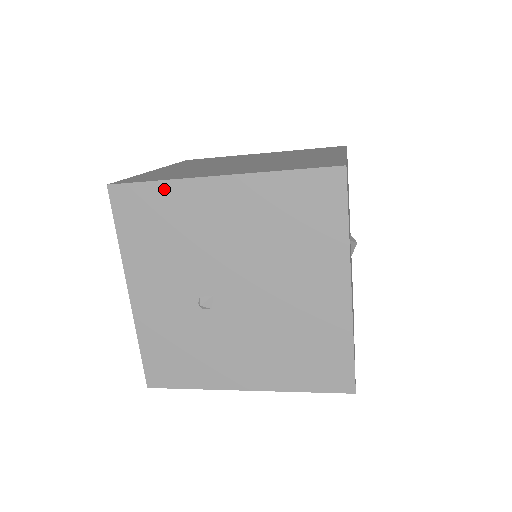
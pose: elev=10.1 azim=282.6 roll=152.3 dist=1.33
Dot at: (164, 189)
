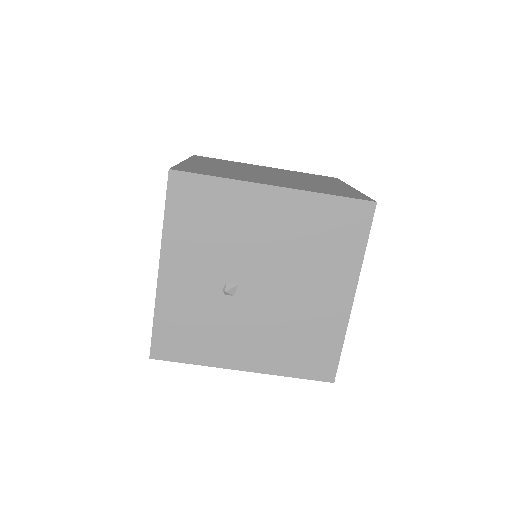
Dot at: (222, 185)
